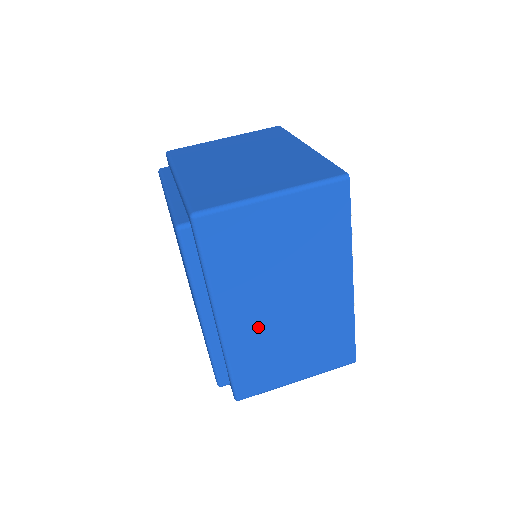
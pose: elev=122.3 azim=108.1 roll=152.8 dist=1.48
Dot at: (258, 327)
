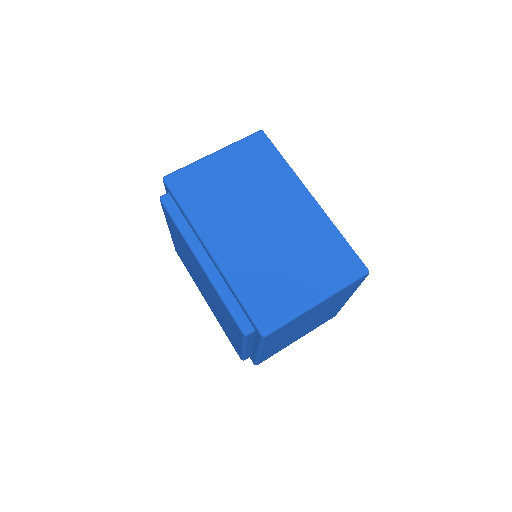
Dot at: (247, 249)
